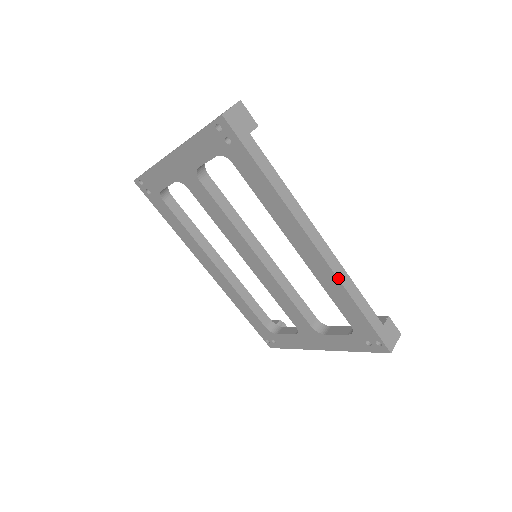
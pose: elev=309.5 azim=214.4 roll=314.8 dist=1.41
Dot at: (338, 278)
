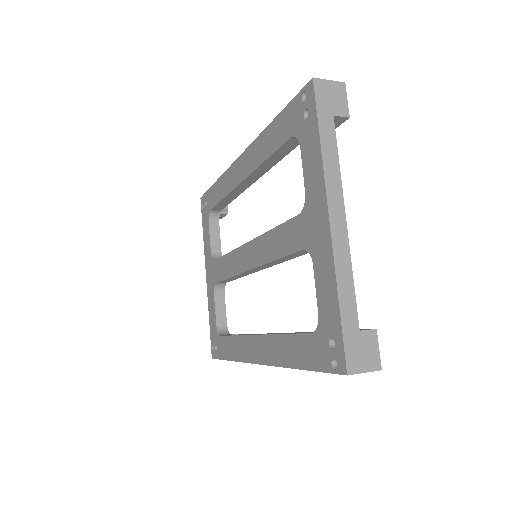
Dot at: (256, 139)
